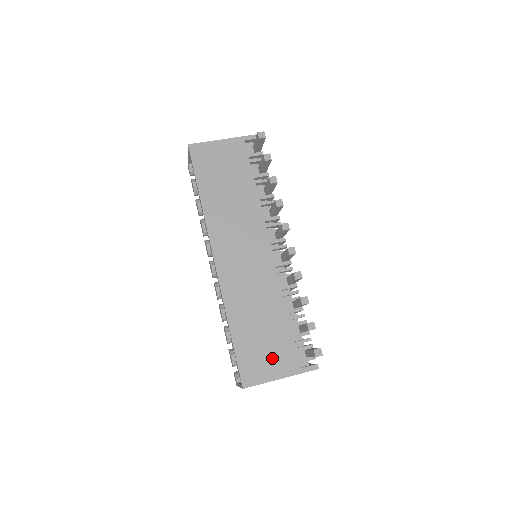
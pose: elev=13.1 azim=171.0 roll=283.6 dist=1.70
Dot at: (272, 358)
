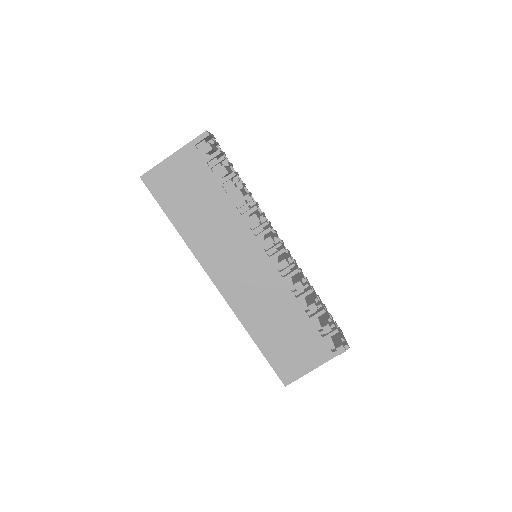
Dot at: (302, 354)
